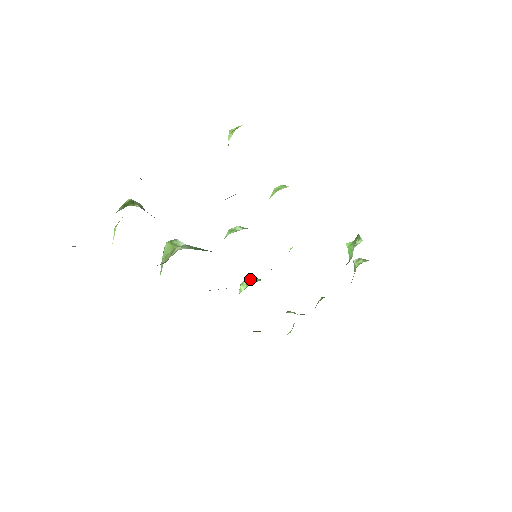
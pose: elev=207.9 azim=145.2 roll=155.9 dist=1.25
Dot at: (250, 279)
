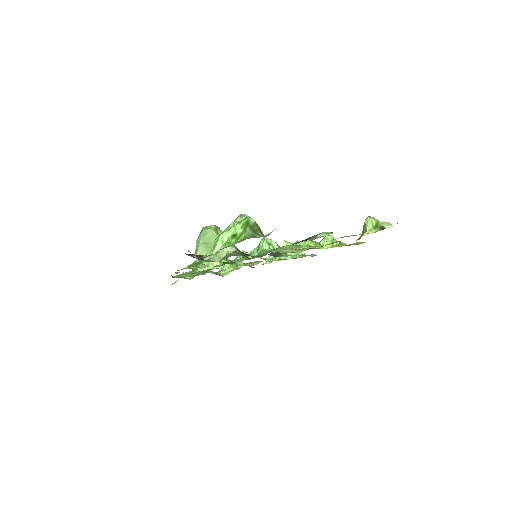
Dot at: occluded
